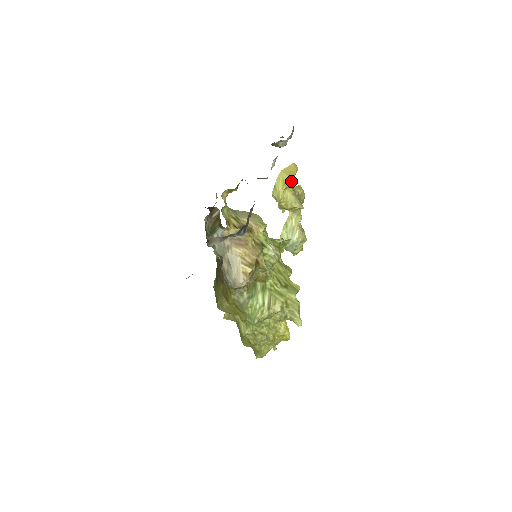
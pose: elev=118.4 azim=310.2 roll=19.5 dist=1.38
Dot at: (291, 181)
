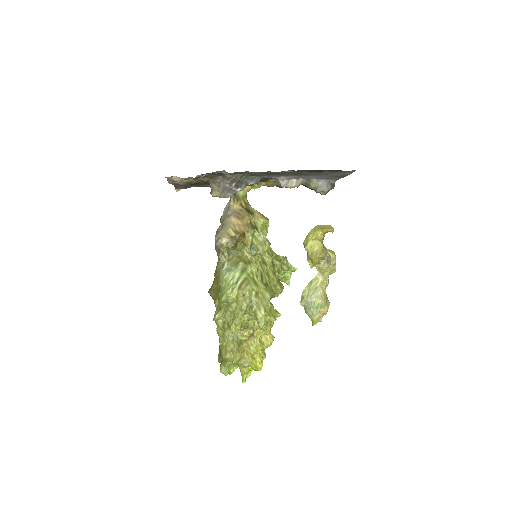
Dot at: (320, 232)
